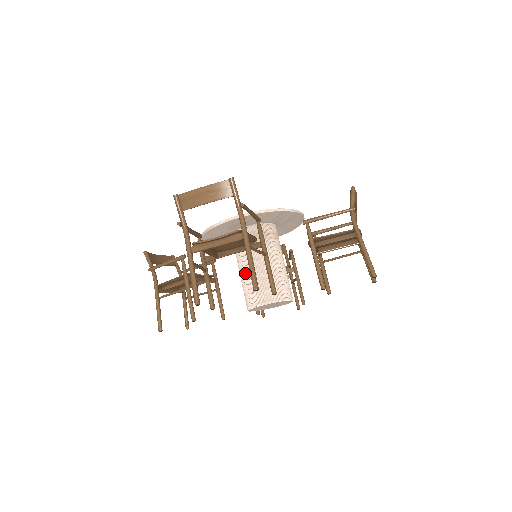
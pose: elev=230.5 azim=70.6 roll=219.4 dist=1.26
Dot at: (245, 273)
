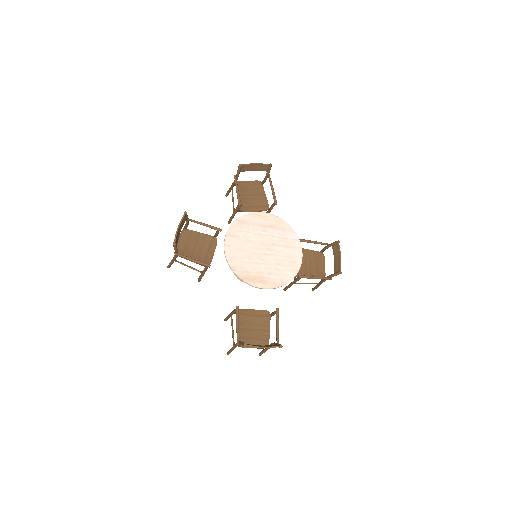
Dot at: occluded
